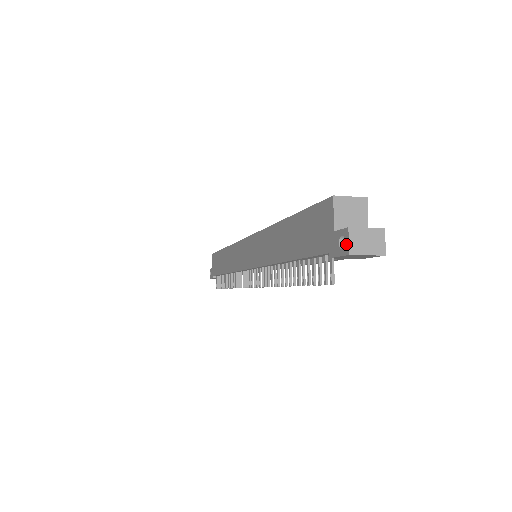
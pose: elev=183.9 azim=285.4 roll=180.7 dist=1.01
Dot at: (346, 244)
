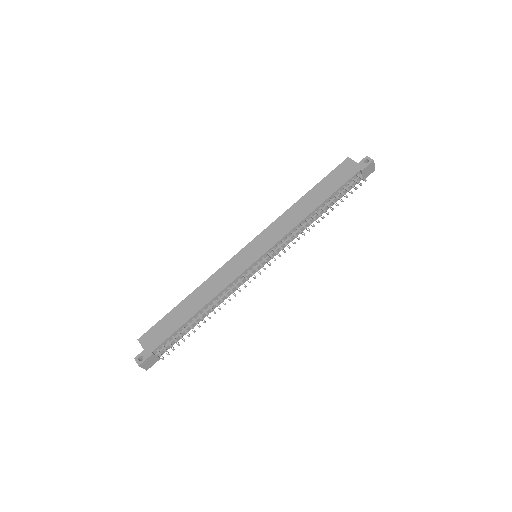
Dot at: (370, 159)
